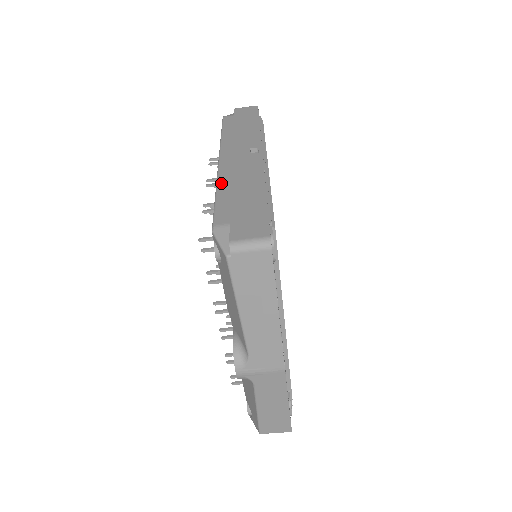
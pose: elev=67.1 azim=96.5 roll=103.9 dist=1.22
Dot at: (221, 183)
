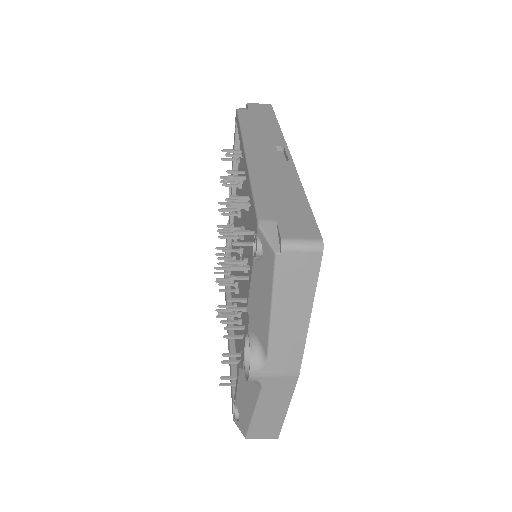
Dot at: (255, 177)
